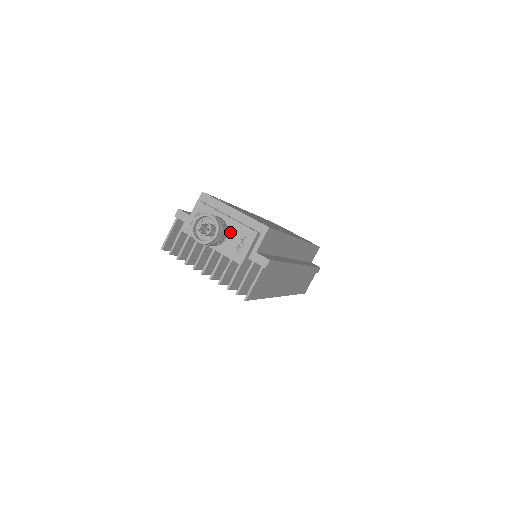
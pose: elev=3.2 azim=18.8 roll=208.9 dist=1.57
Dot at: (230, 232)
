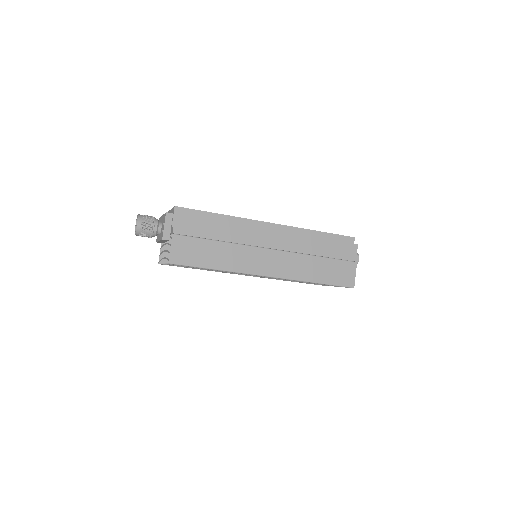
Dot at: (162, 224)
